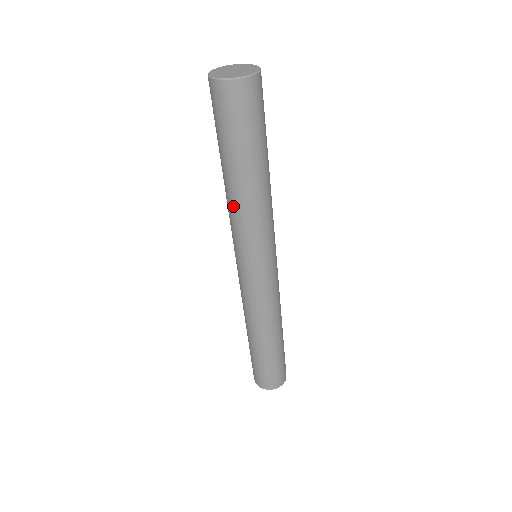
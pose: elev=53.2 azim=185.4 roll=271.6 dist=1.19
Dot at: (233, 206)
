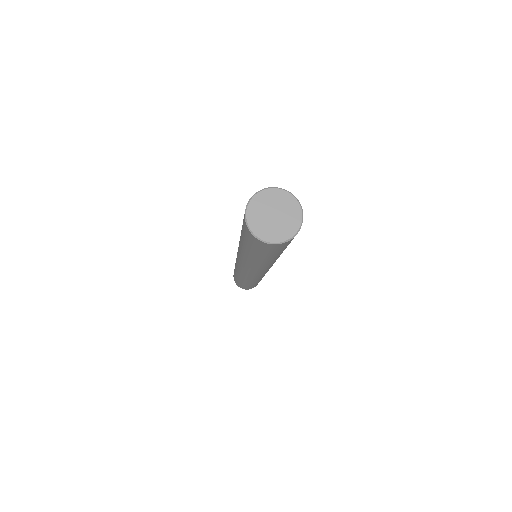
Dot at: (249, 262)
